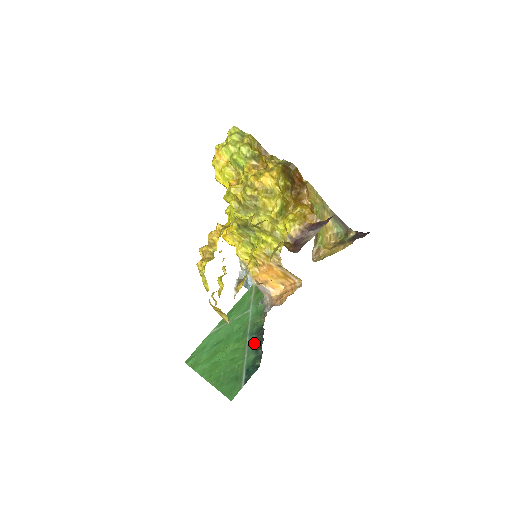
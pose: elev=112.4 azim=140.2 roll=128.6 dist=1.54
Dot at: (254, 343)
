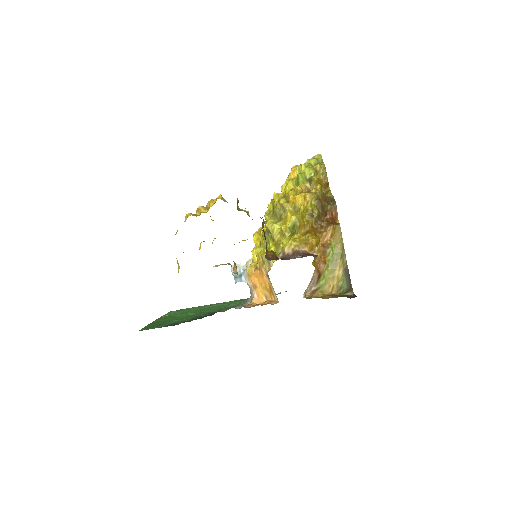
Dot at: (200, 316)
